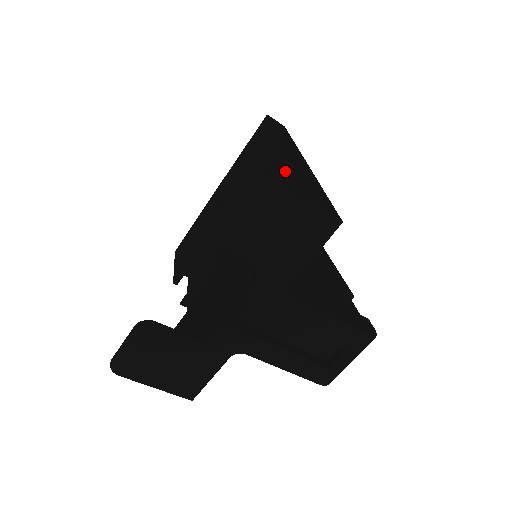
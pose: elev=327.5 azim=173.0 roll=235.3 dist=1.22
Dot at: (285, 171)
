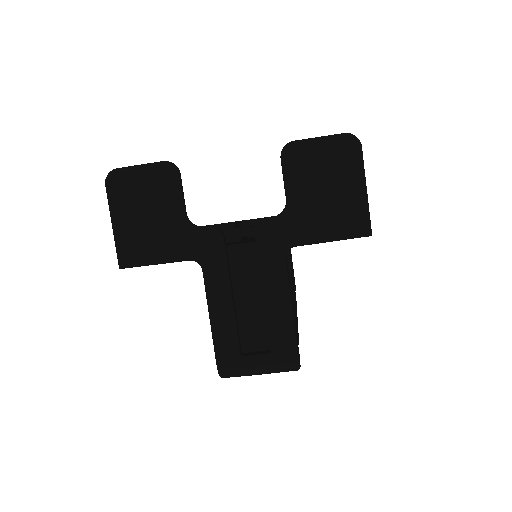
Dot at: occluded
